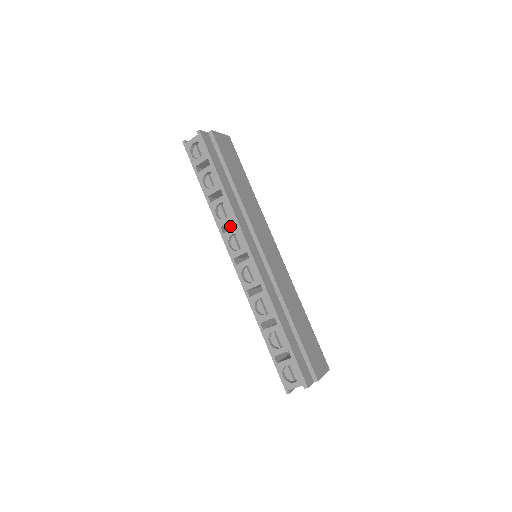
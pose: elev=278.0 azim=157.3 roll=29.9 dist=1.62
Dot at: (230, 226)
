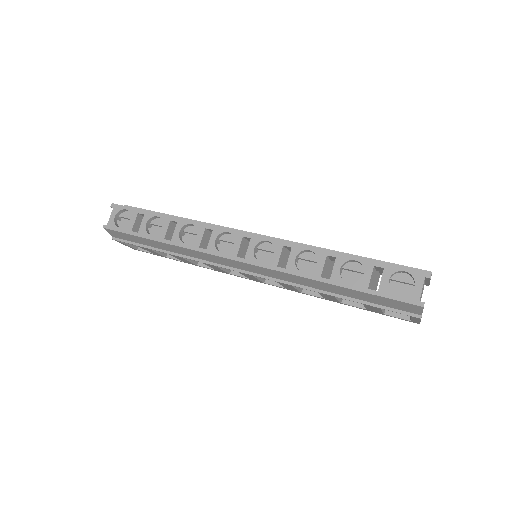
Dot at: occluded
